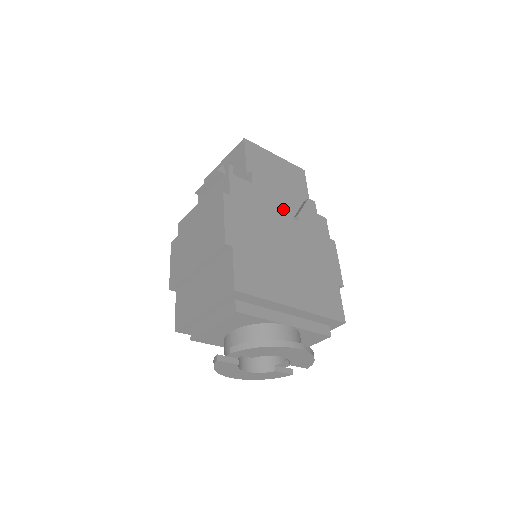
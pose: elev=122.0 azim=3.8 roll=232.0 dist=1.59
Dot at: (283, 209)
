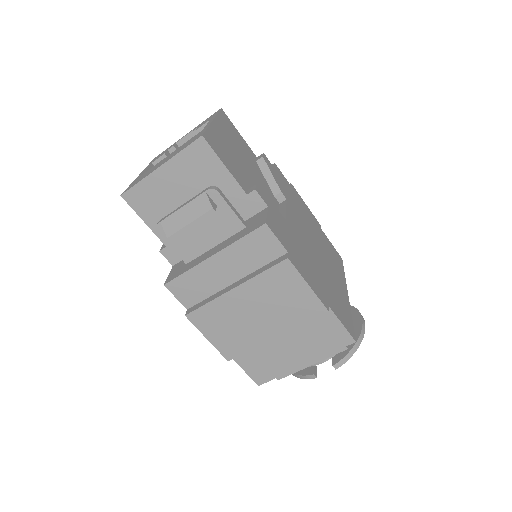
Dot at: (269, 196)
